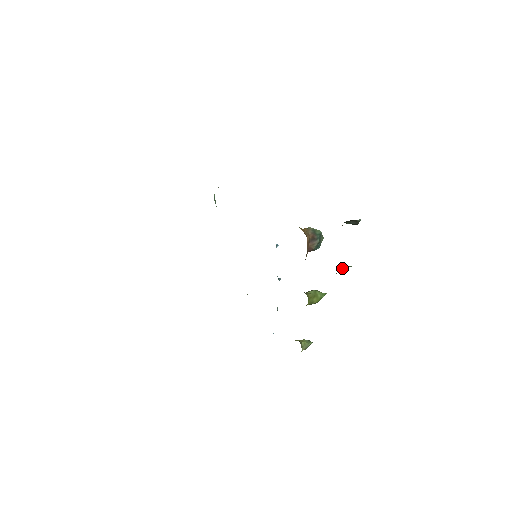
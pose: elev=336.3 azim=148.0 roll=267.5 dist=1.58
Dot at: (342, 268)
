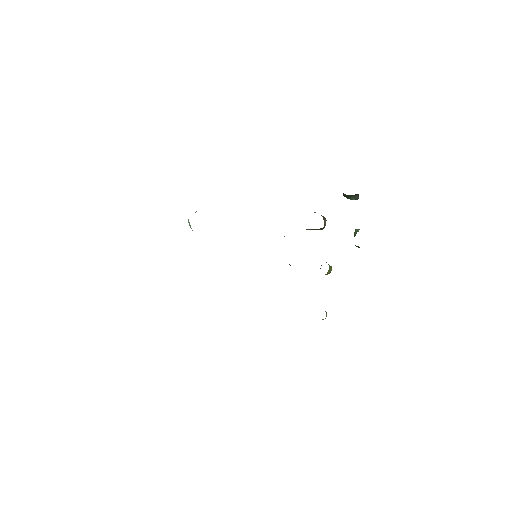
Dot at: (357, 230)
